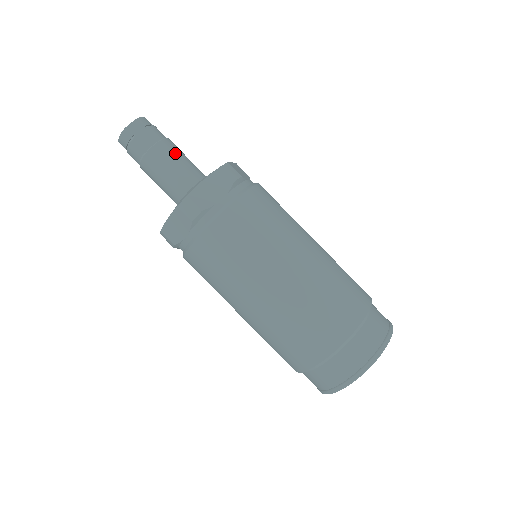
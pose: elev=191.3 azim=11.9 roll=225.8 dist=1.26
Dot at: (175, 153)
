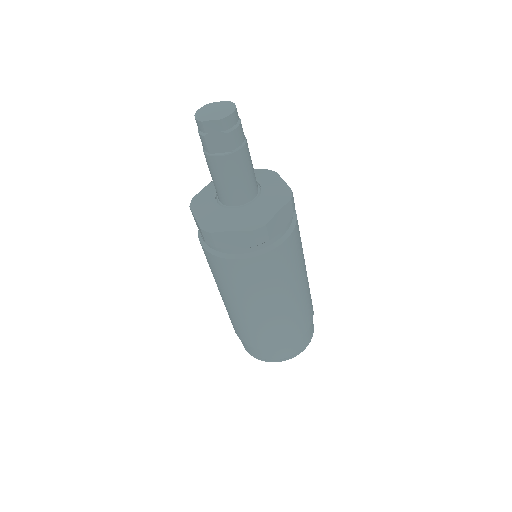
Dot at: (236, 171)
